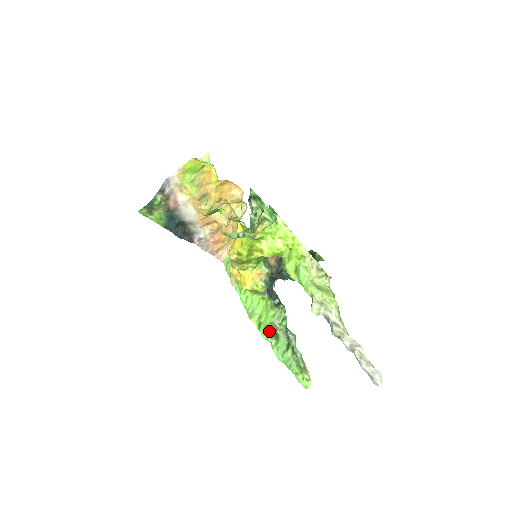
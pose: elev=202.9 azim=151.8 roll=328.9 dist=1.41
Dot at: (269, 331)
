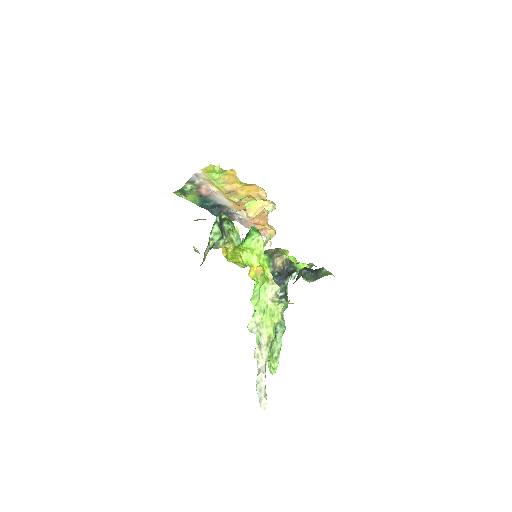
Dot at: occluded
